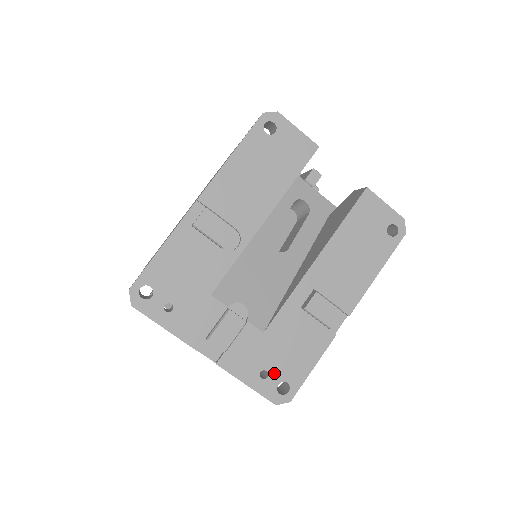
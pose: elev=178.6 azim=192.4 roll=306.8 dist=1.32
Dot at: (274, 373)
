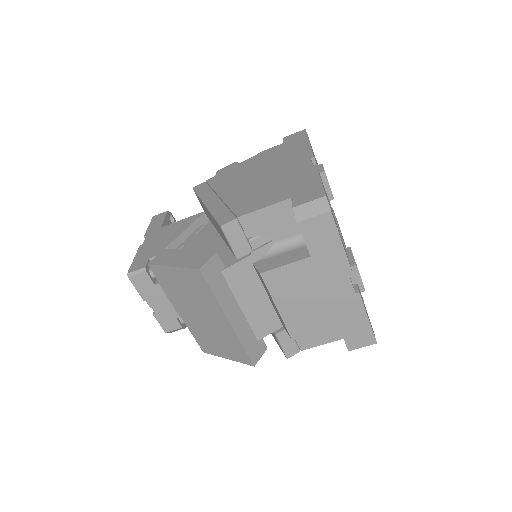
Dot at: occluded
